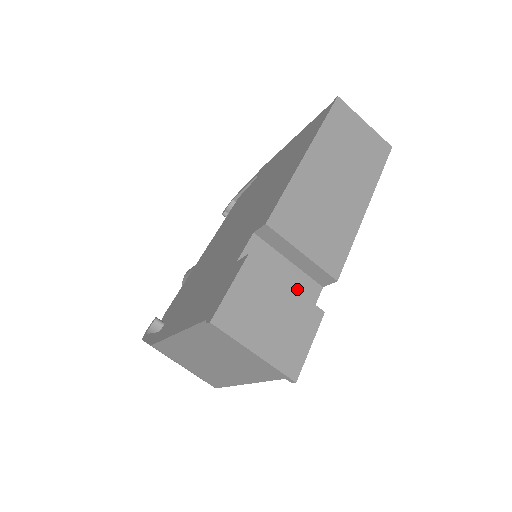
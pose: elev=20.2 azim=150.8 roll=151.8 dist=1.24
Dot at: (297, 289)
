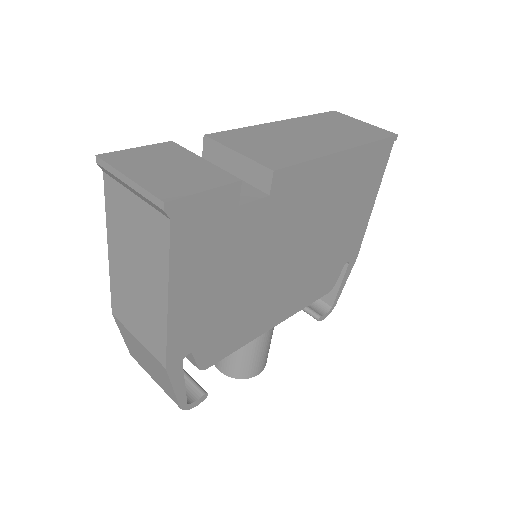
Dot at: occluded
